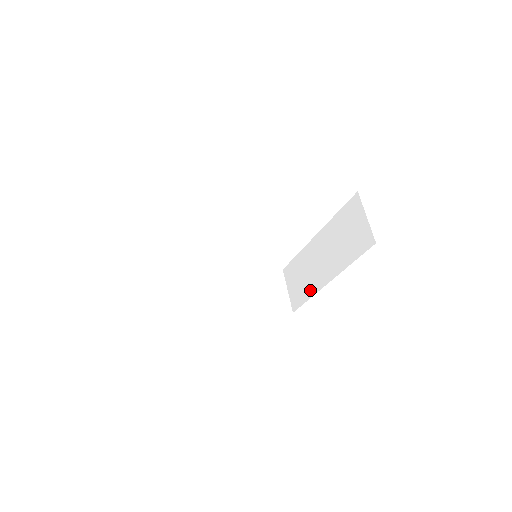
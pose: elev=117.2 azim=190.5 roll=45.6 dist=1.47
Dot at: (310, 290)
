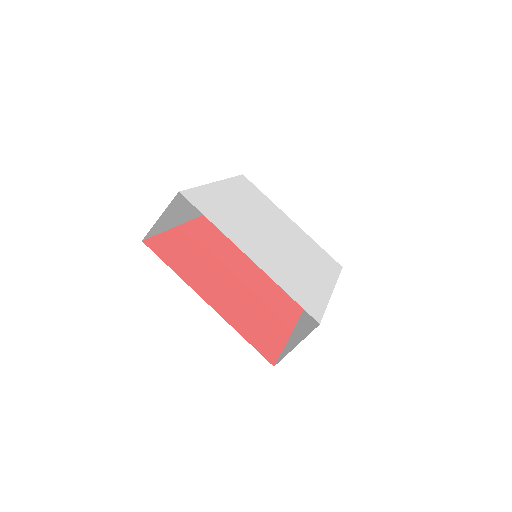
Dot at: occluded
